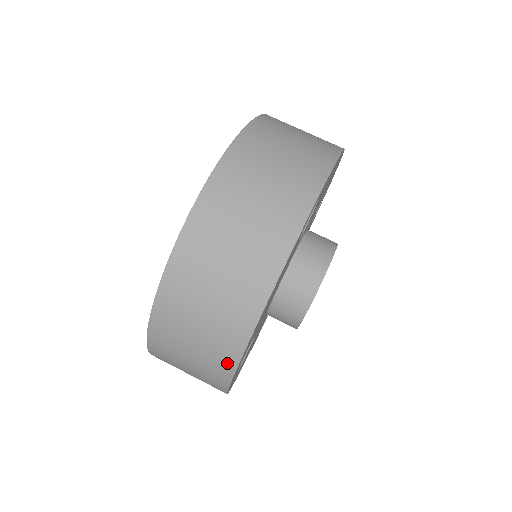
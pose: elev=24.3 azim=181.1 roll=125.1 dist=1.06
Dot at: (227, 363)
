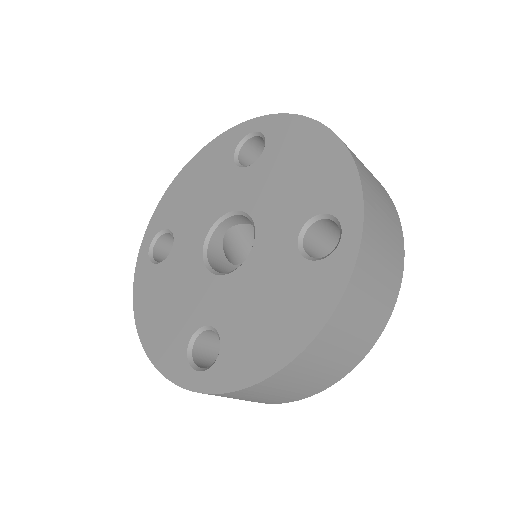
Dot at: (287, 401)
